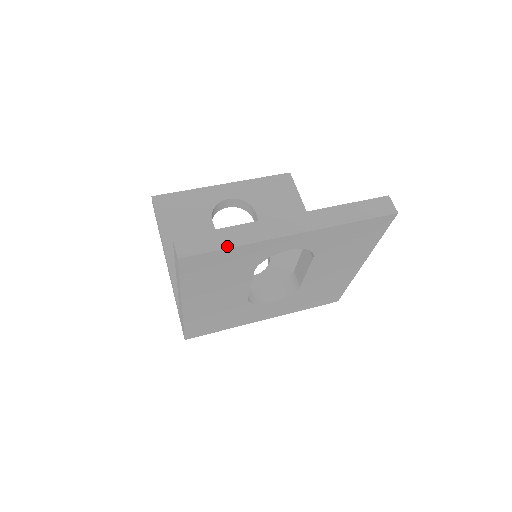
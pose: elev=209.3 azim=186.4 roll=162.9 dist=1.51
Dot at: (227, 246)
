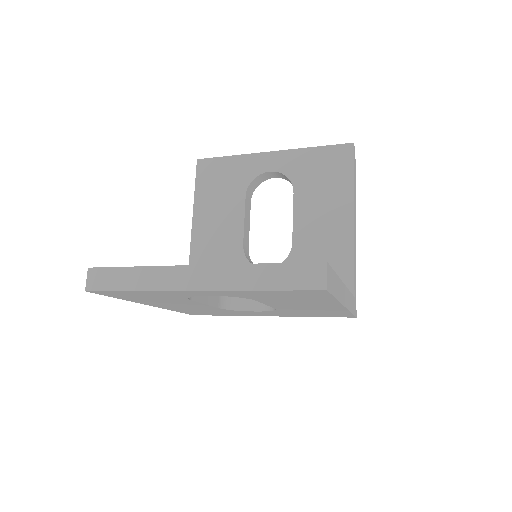
Dot at: (128, 288)
